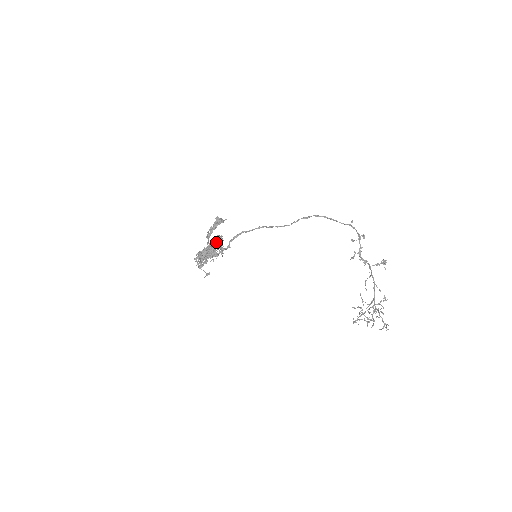
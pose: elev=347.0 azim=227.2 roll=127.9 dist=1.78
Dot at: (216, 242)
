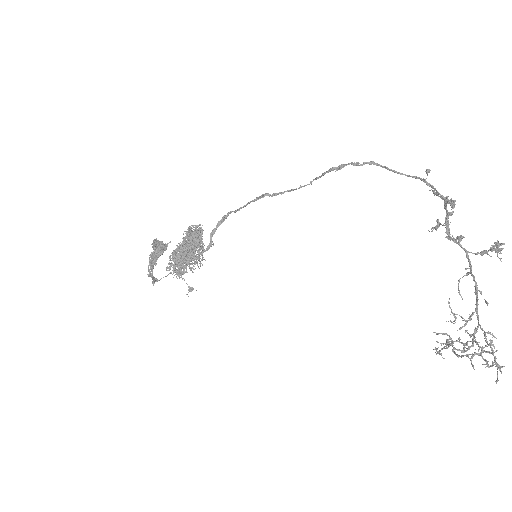
Dot at: (190, 240)
